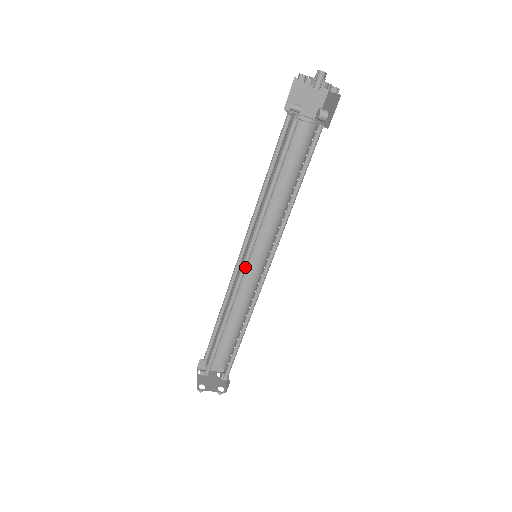
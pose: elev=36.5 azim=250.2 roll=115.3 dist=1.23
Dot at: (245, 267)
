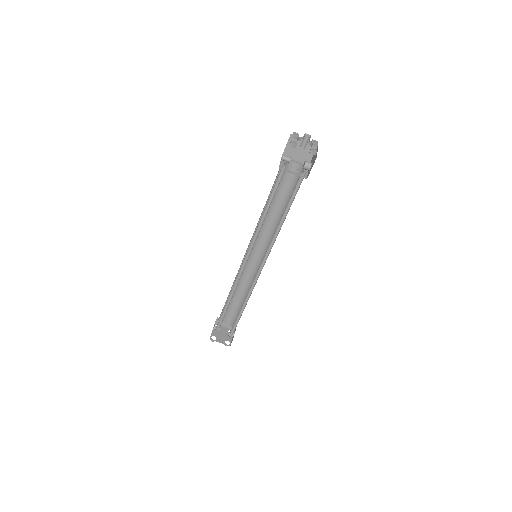
Dot at: occluded
